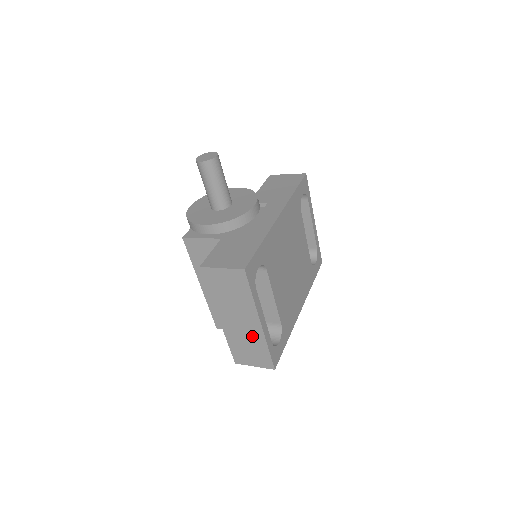
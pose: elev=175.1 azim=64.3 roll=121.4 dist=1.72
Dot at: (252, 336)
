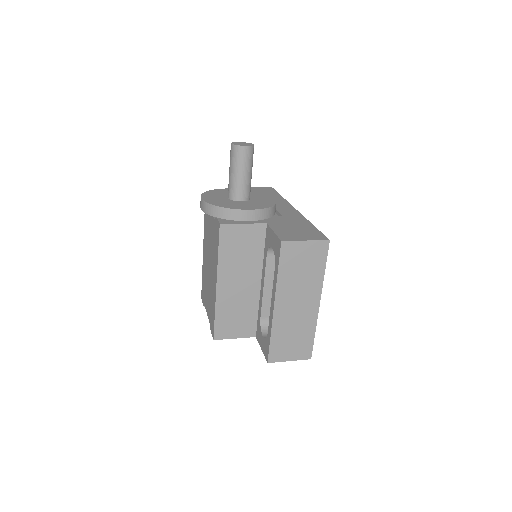
Dot at: (304, 321)
